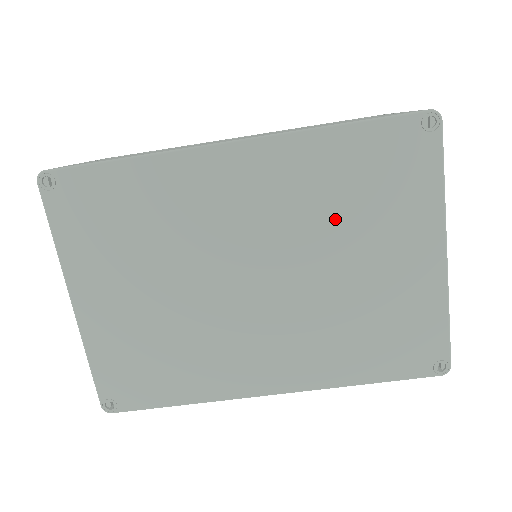
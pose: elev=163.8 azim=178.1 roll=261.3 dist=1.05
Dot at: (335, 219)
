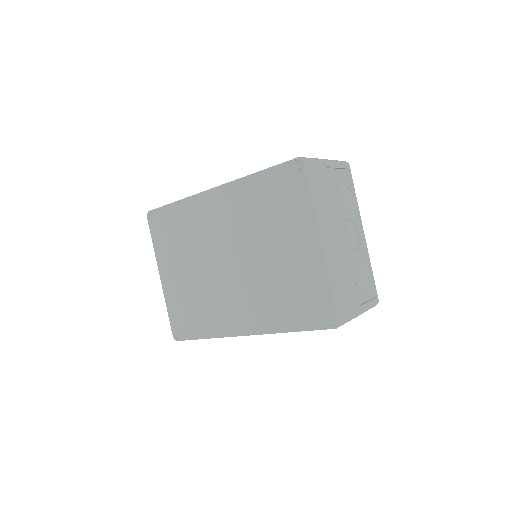
Dot at: (261, 225)
